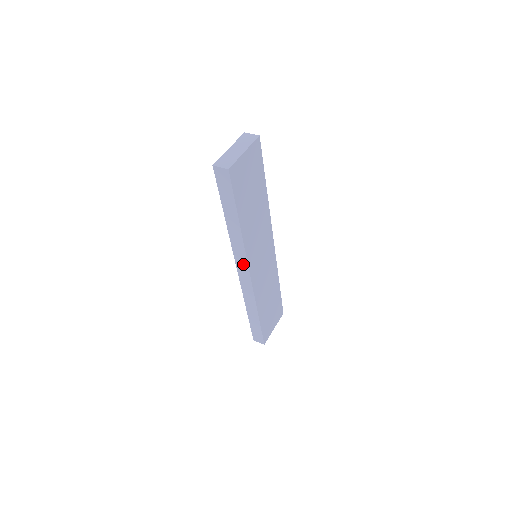
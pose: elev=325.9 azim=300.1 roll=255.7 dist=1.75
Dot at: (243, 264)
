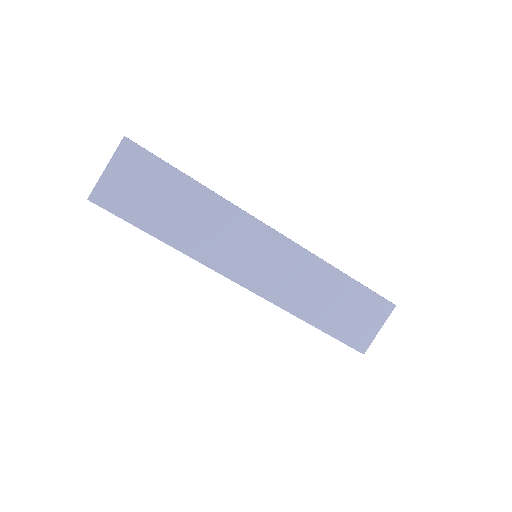
Dot at: occluded
